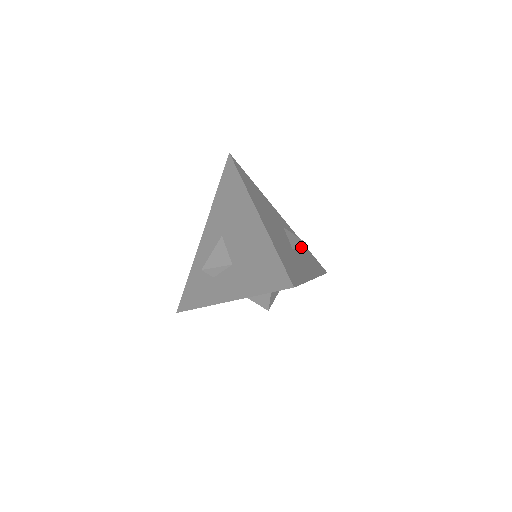
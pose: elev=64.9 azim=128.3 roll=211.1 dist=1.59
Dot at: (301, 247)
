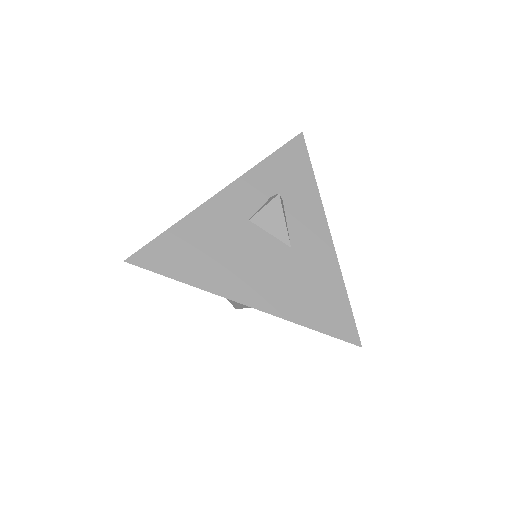
Dot at: (283, 211)
